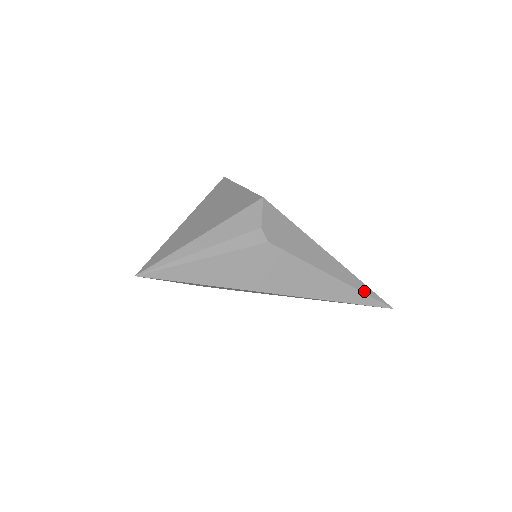
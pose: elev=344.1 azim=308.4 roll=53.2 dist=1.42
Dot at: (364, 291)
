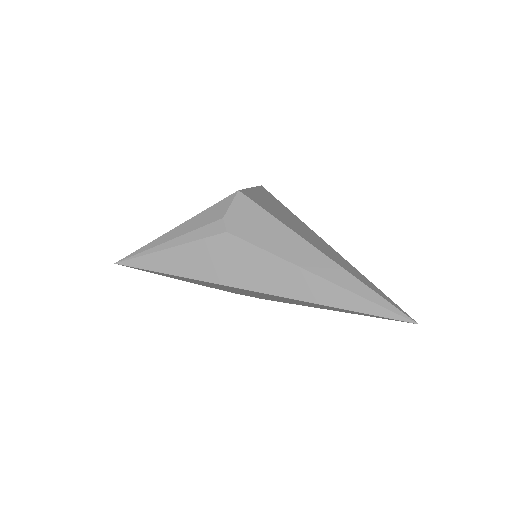
Dot at: (364, 295)
